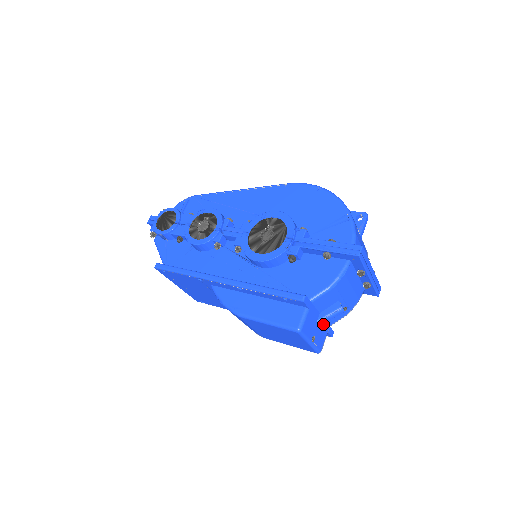
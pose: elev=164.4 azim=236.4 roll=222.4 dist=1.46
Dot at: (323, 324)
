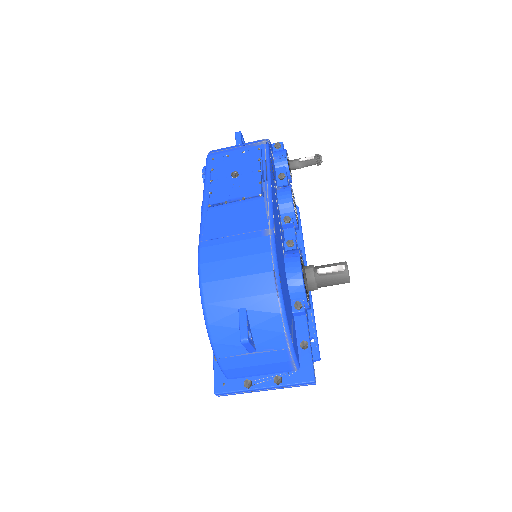
Dot at: occluded
